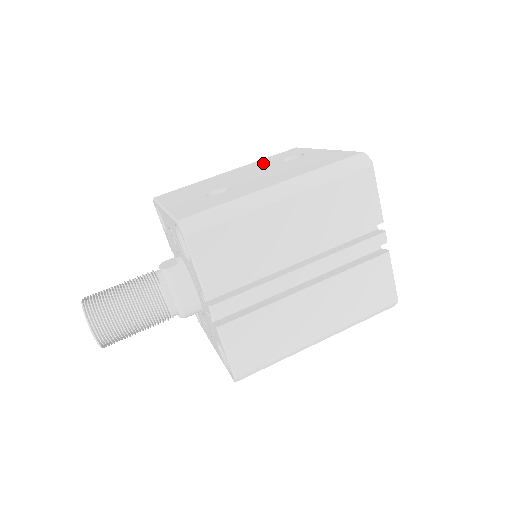
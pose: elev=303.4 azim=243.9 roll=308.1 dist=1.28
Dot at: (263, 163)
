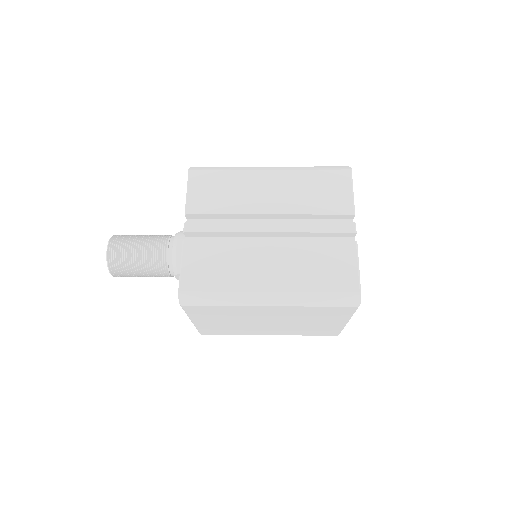
Dot at: occluded
